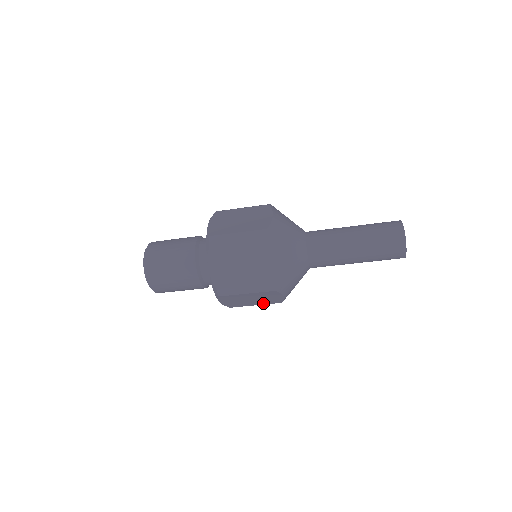
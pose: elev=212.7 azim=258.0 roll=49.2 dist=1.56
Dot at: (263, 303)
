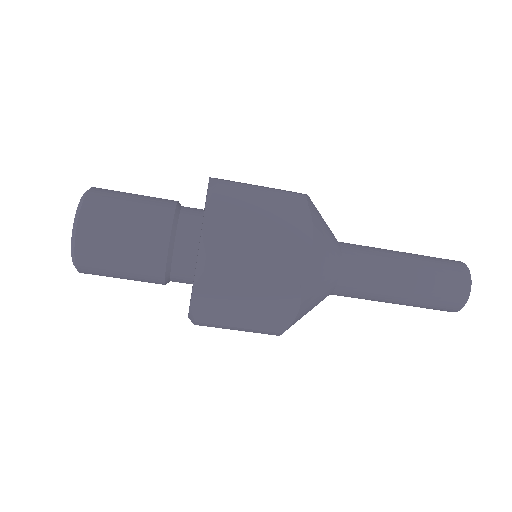
Dot at: occluded
